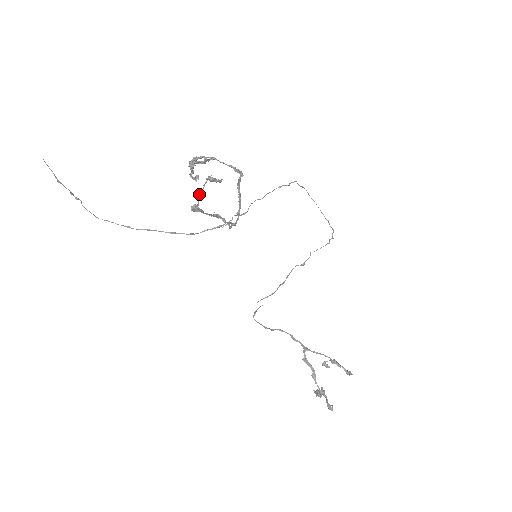
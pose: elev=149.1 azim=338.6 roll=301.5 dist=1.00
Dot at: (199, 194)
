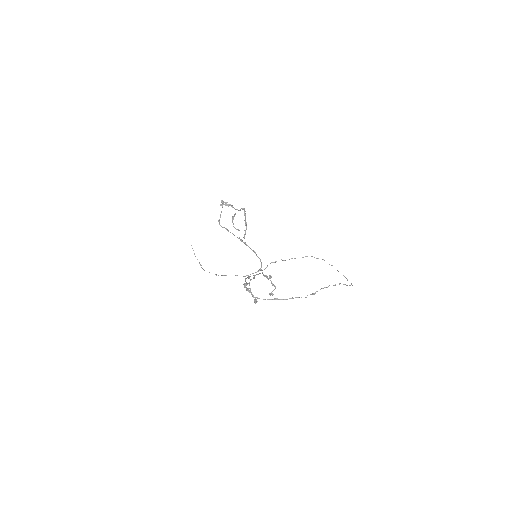
Dot at: occluded
